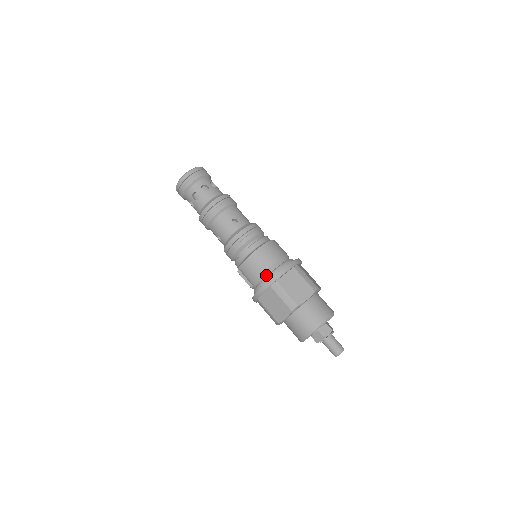
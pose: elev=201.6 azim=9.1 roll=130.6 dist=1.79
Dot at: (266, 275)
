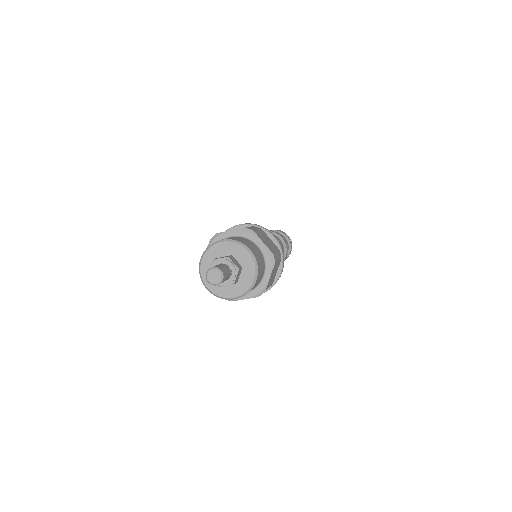
Dot at: occluded
